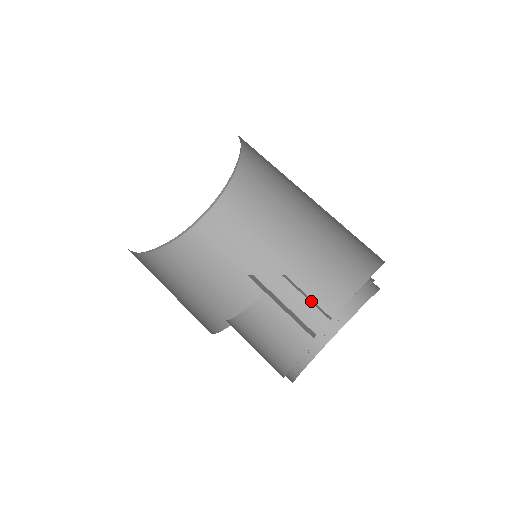
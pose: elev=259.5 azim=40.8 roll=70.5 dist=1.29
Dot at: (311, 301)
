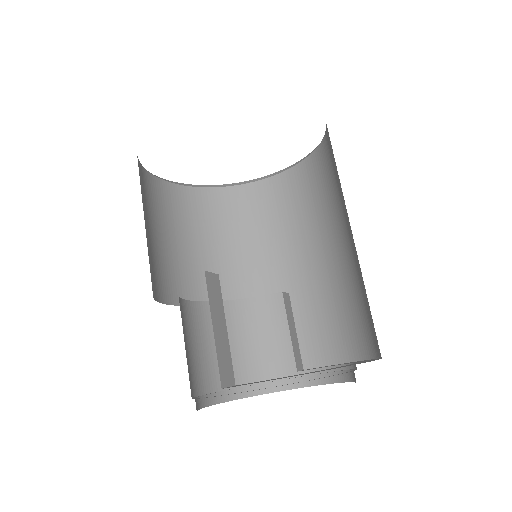
Dot at: (293, 338)
